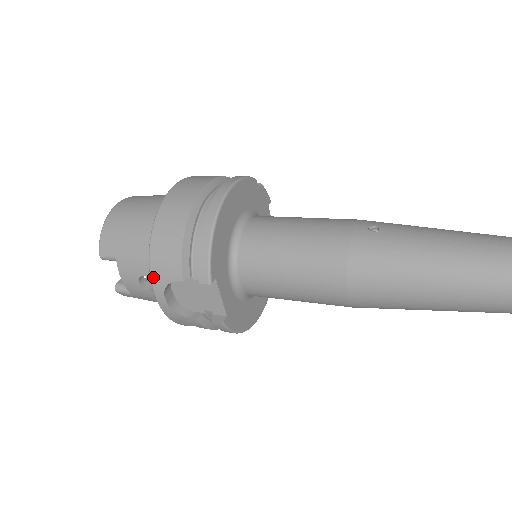
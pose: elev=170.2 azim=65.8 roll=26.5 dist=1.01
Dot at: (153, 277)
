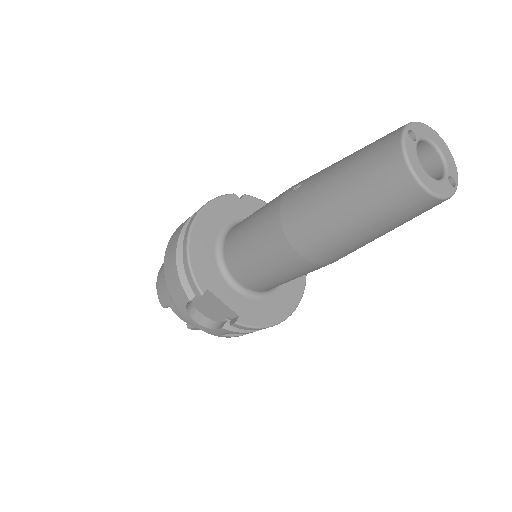
Dot at: (177, 307)
